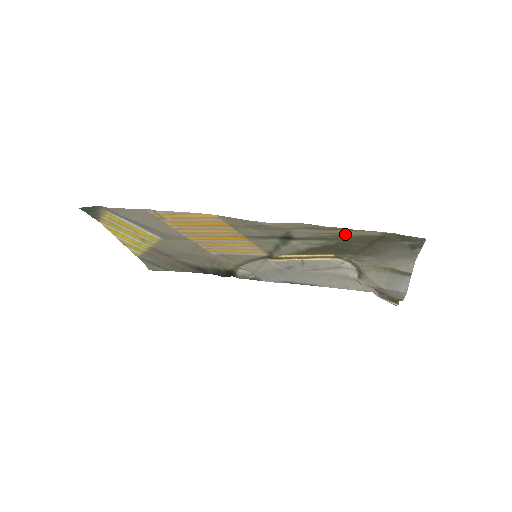
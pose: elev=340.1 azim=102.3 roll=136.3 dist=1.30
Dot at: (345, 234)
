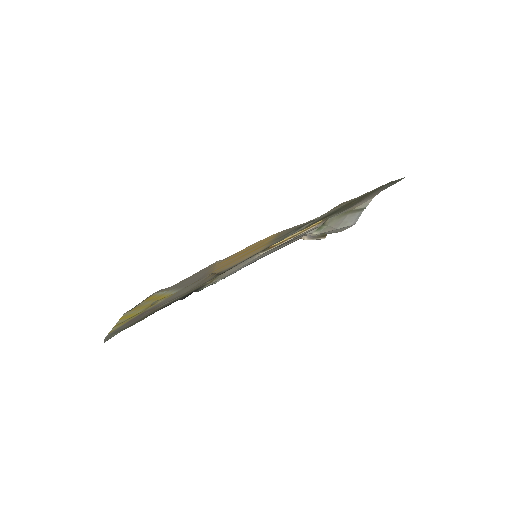
Dot at: occluded
